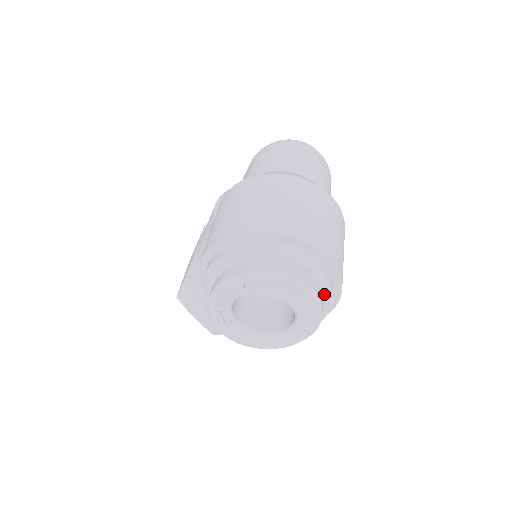
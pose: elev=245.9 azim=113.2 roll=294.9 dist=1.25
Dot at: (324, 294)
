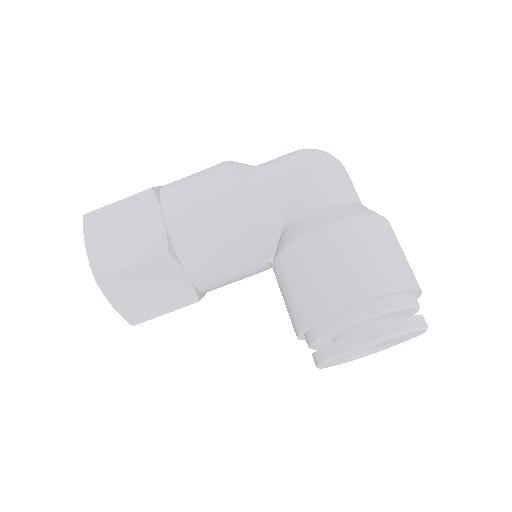
Dot at: occluded
